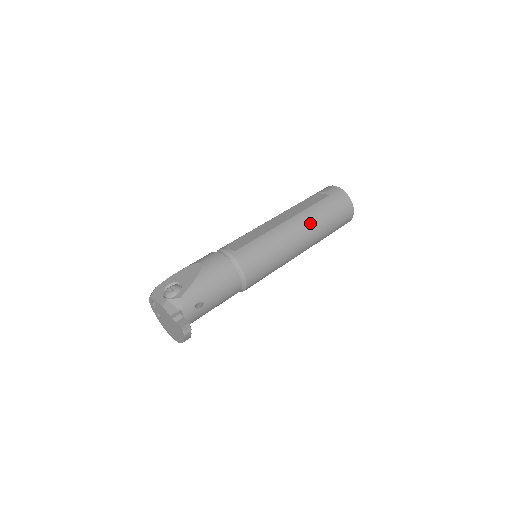
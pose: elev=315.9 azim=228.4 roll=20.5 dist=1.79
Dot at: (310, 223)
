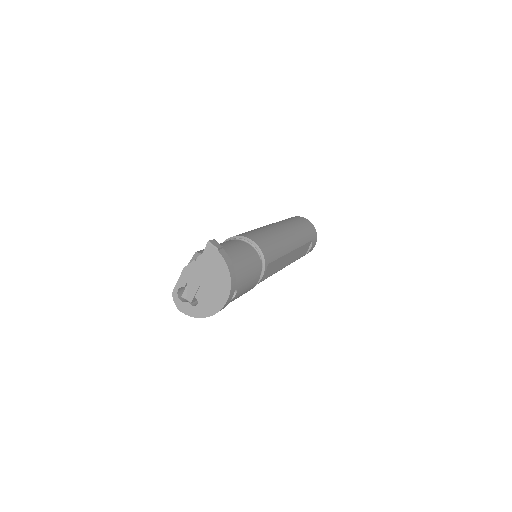
Dot at: occluded
